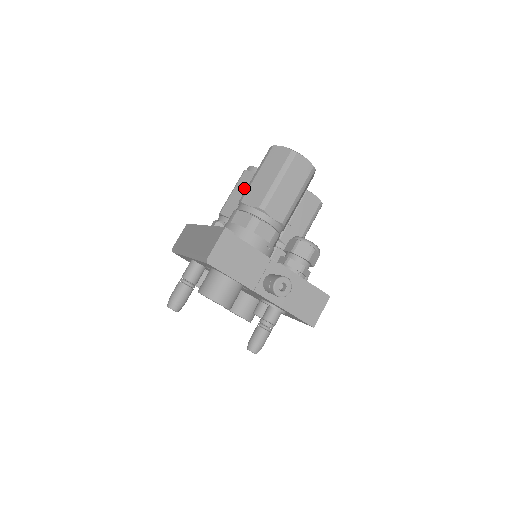
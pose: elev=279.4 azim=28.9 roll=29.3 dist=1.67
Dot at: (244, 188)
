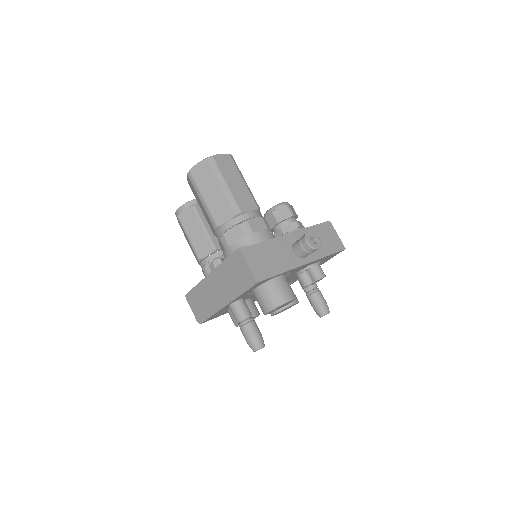
Dot at: (194, 226)
